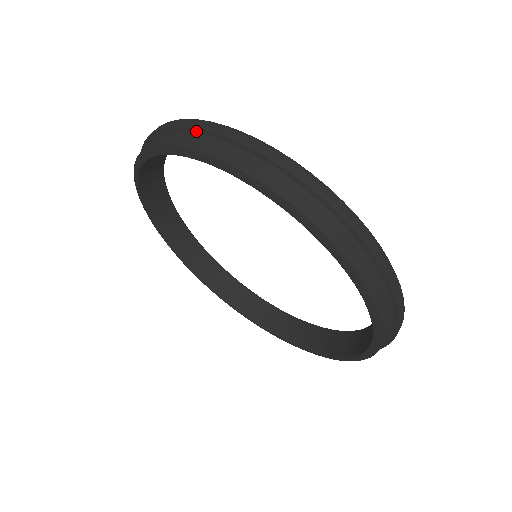
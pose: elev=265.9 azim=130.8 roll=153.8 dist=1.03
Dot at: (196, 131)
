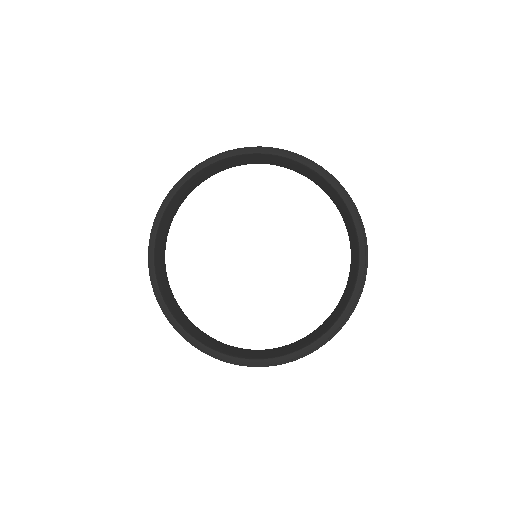
Dot at: occluded
